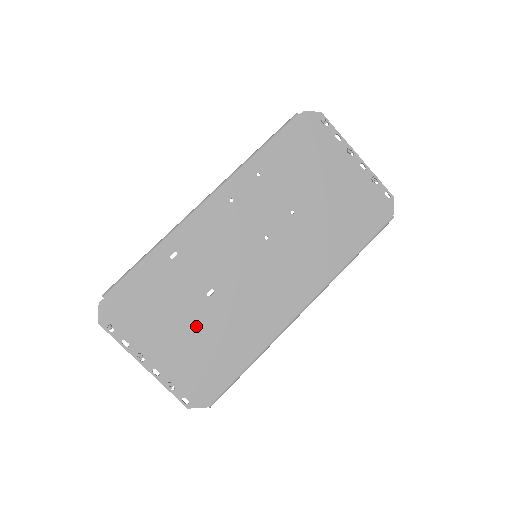
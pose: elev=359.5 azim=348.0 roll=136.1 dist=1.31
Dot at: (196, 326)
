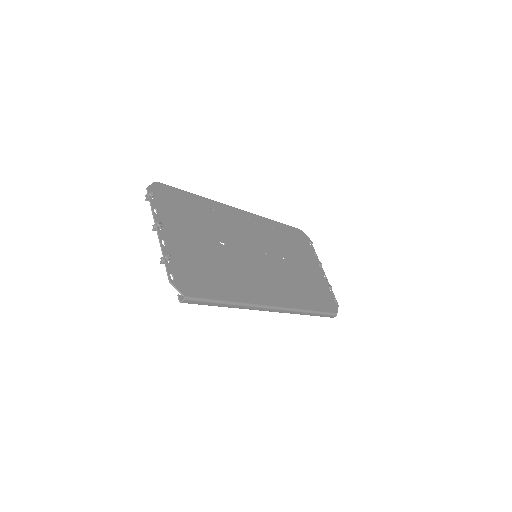
Dot at: (205, 248)
